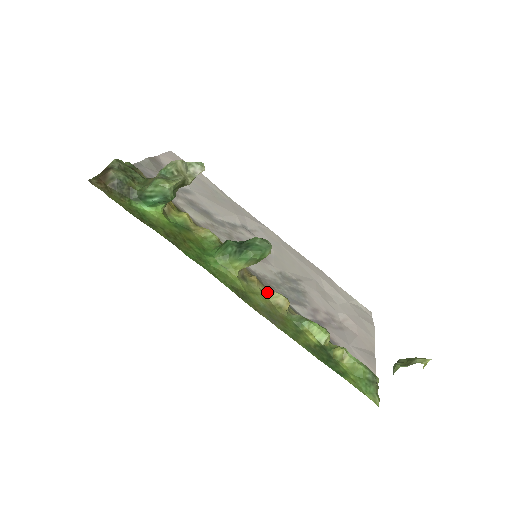
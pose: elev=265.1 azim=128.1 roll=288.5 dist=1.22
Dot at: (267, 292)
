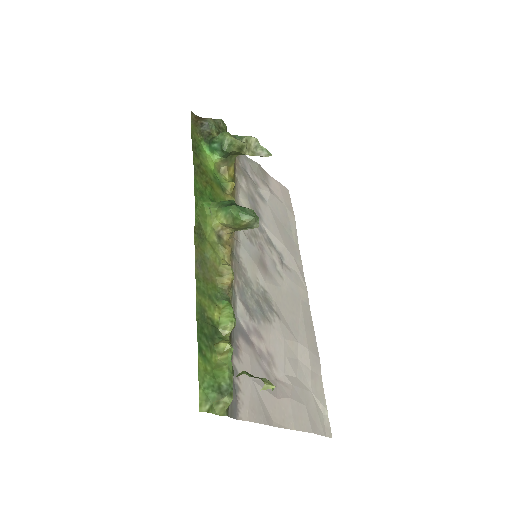
Dot at: (226, 263)
